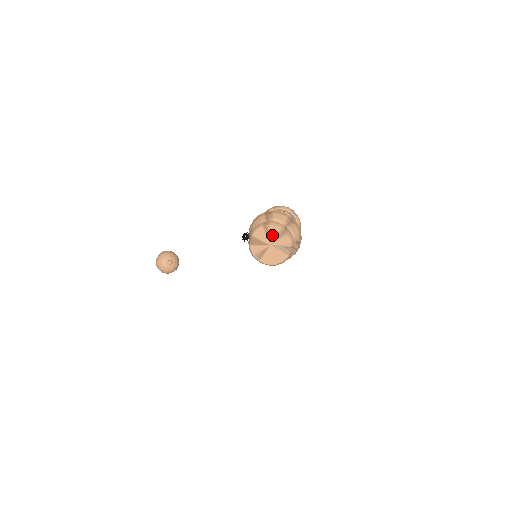
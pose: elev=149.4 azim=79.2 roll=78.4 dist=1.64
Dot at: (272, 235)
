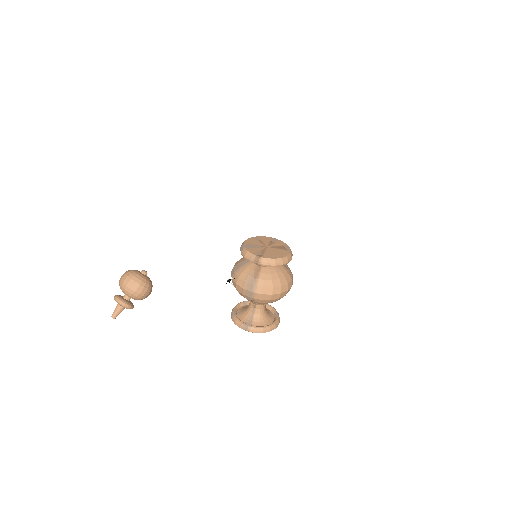
Dot at: (265, 241)
